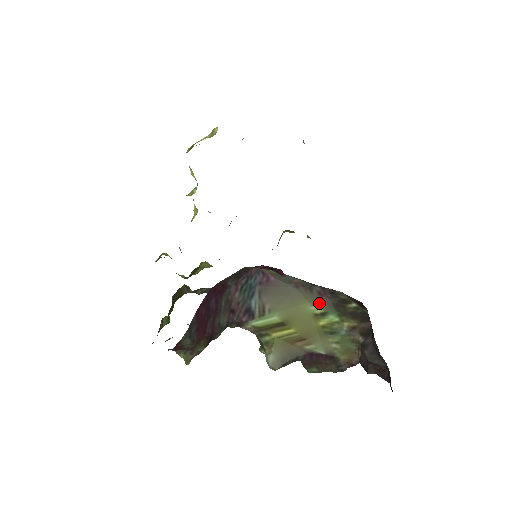
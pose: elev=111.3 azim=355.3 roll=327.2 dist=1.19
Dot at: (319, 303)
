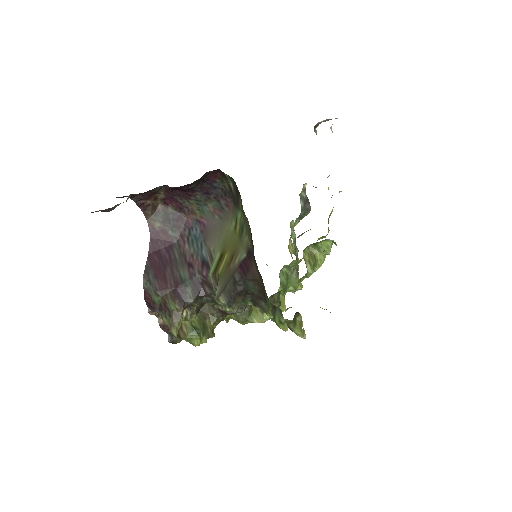
Dot at: (233, 216)
